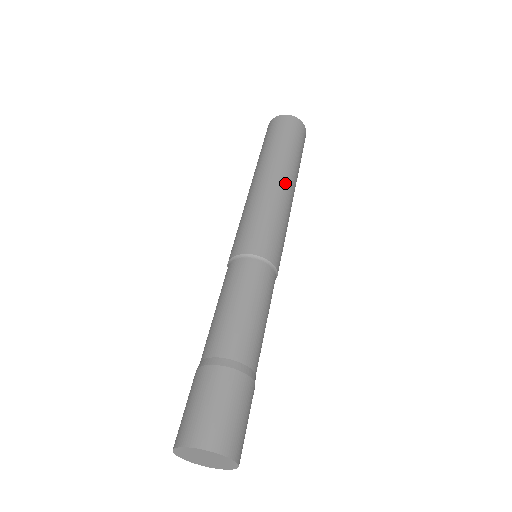
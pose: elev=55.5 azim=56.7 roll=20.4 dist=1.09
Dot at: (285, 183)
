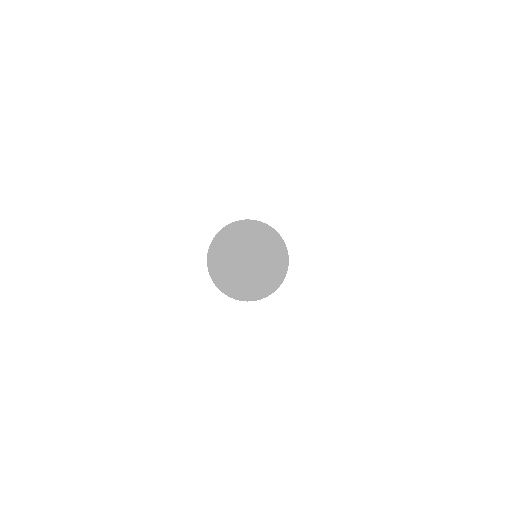
Dot at: occluded
